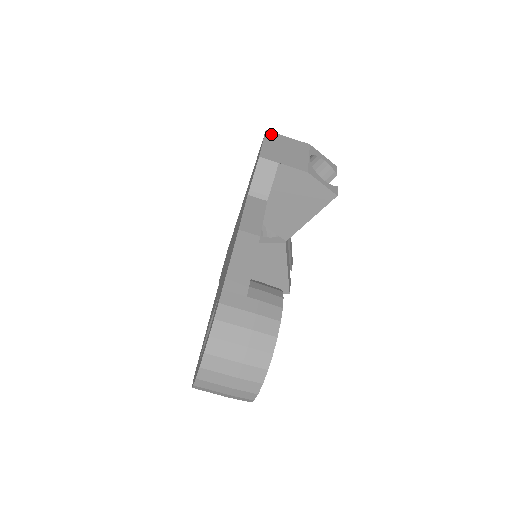
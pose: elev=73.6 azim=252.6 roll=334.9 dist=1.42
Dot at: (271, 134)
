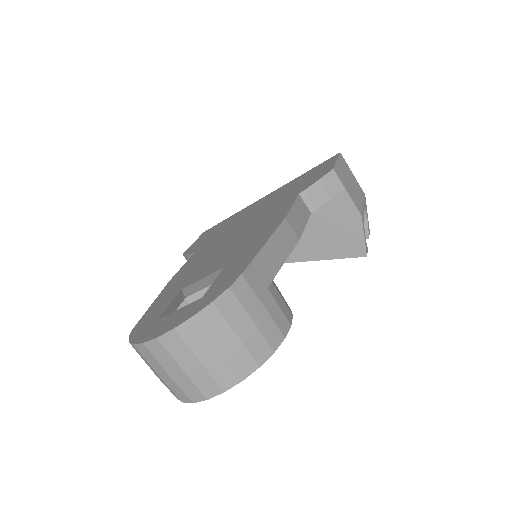
Dot at: (343, 159)
